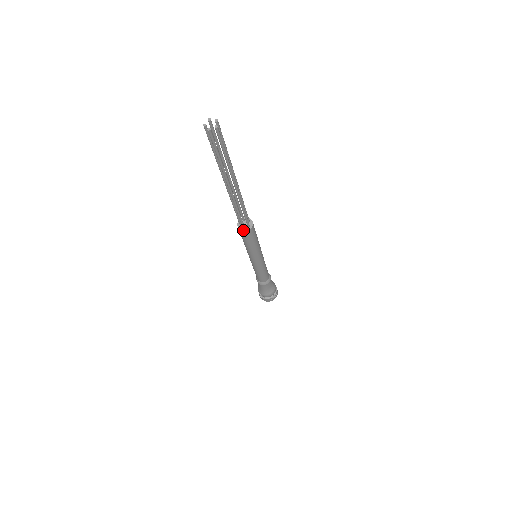
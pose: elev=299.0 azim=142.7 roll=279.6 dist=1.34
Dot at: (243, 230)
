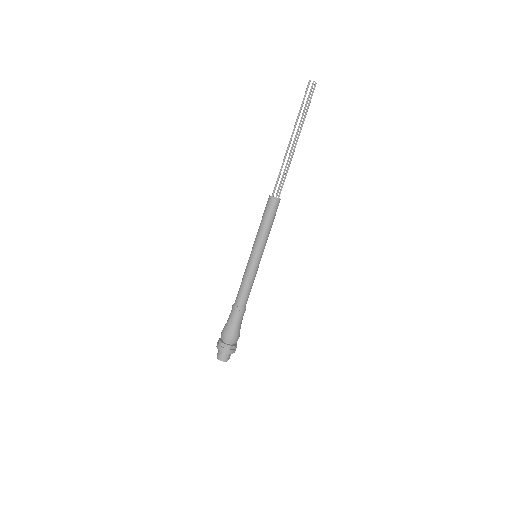
Dot at: occluded
